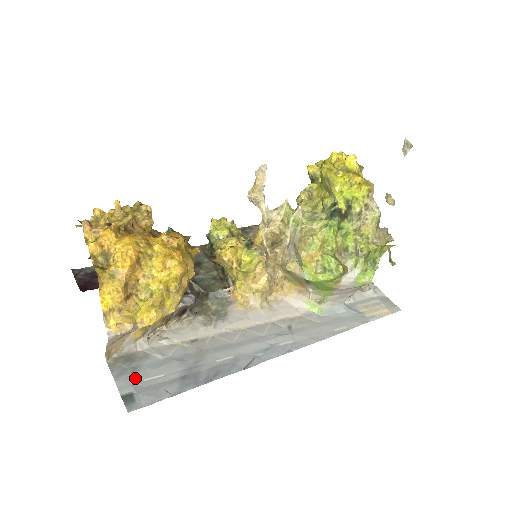
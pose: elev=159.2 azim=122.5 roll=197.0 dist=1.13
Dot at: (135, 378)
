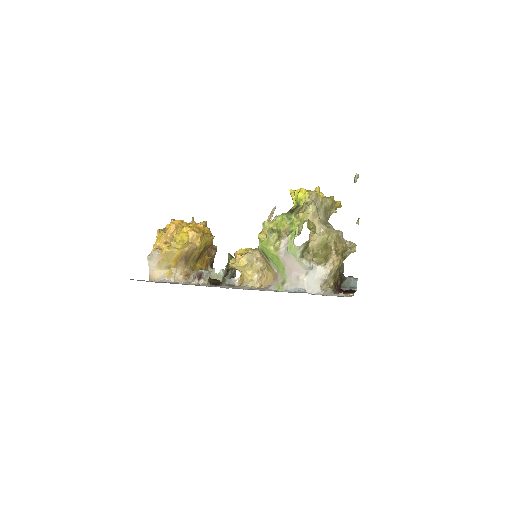
Dot at: (148, 281)
